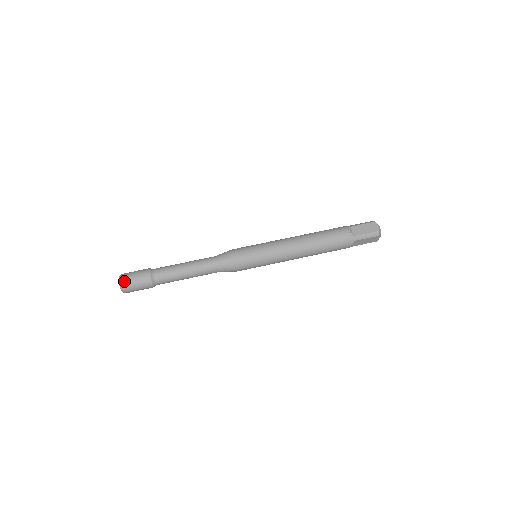
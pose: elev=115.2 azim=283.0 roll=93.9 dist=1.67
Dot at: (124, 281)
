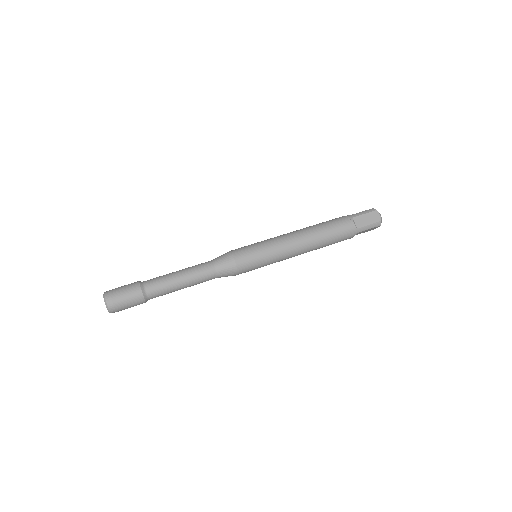
Dot at: (112, 302)
